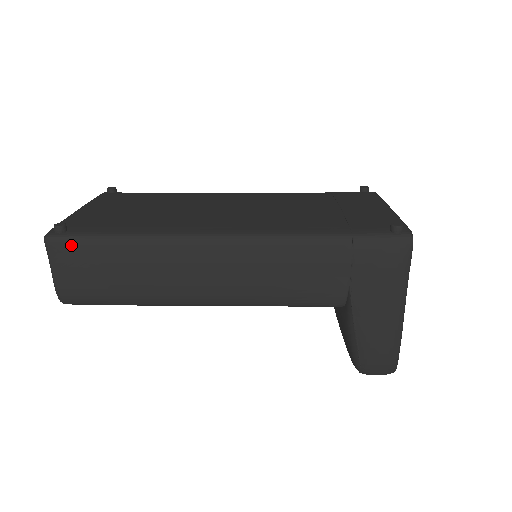
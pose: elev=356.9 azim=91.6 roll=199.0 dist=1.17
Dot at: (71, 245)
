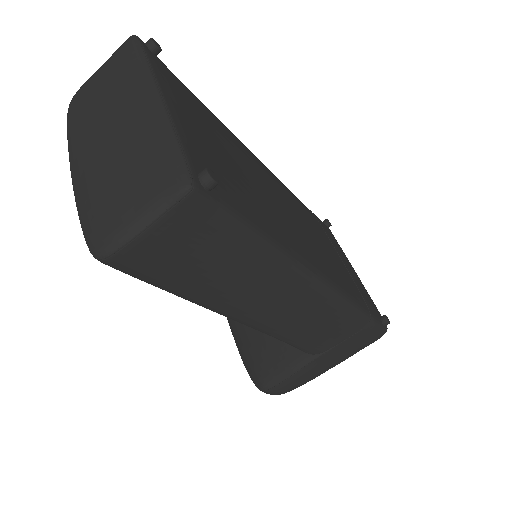
Dot at: (208, 216)
